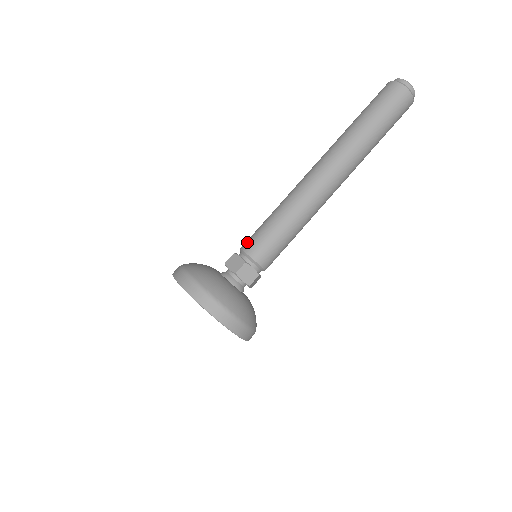
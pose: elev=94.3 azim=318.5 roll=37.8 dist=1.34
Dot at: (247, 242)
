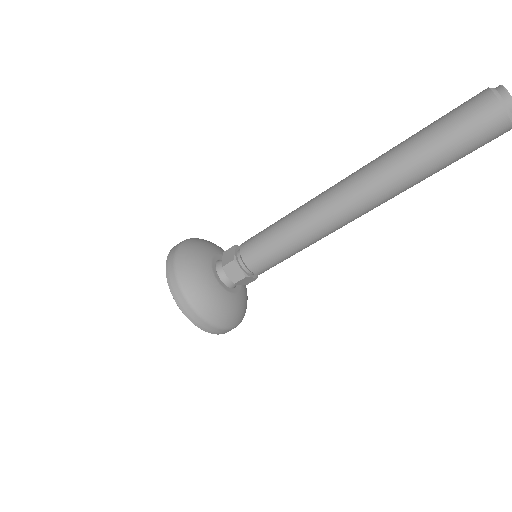
Dot at: (248, 239)
